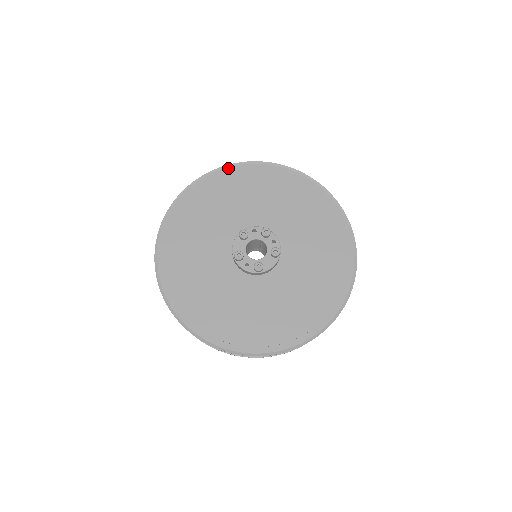
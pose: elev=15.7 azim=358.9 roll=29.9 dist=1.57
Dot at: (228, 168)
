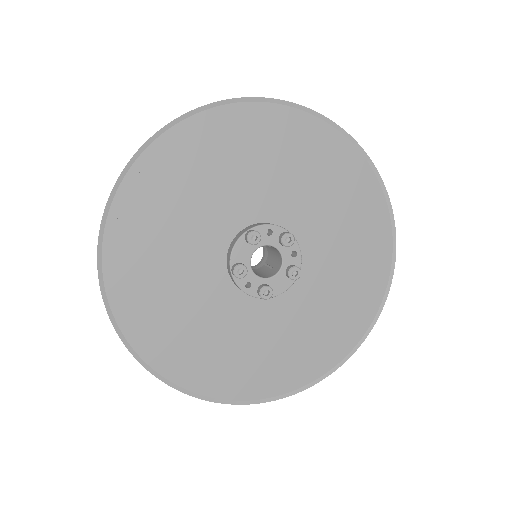
Dot at: (244, 103)
